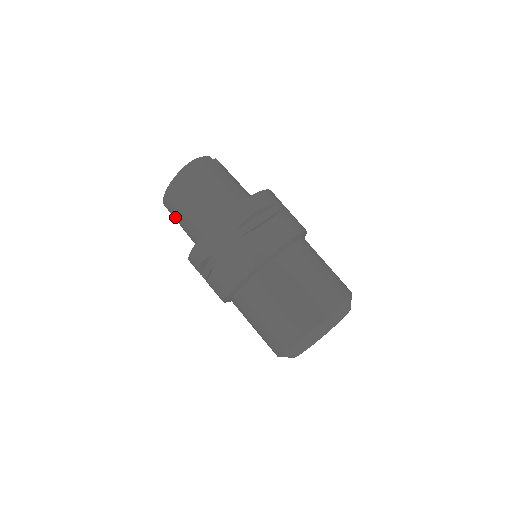
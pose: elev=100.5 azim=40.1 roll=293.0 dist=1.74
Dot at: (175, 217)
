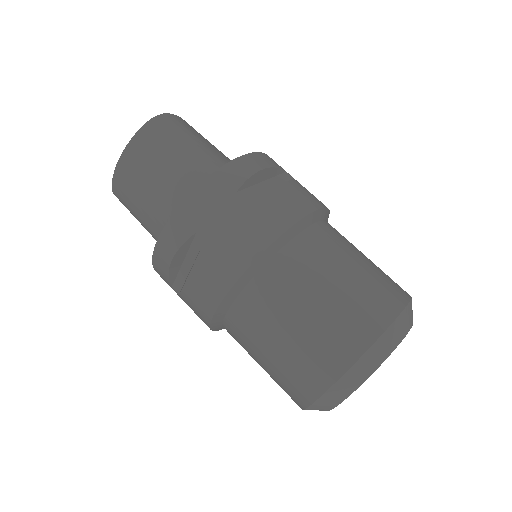
Dot at: (130, 203)
